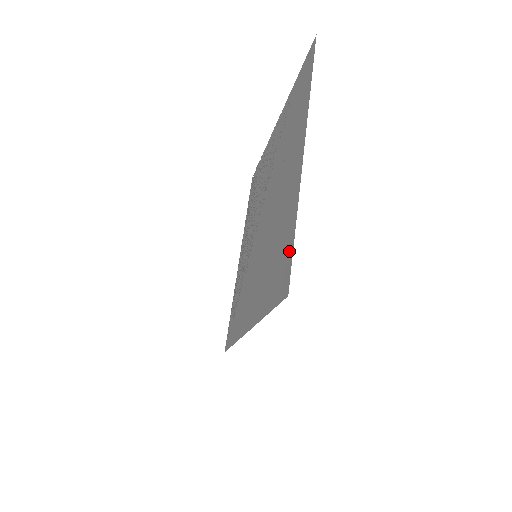
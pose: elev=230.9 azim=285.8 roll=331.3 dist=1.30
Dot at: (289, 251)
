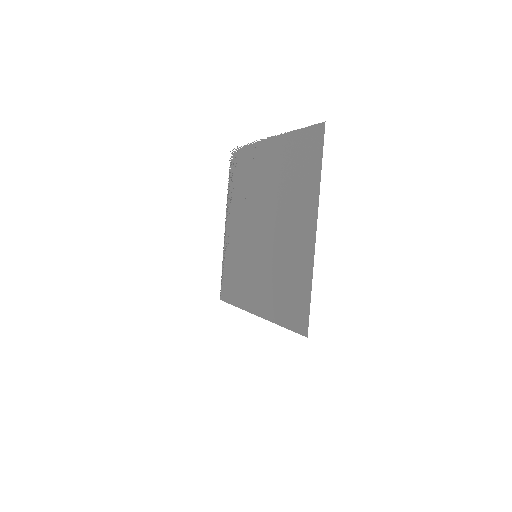
Dot at: (305, 304)
